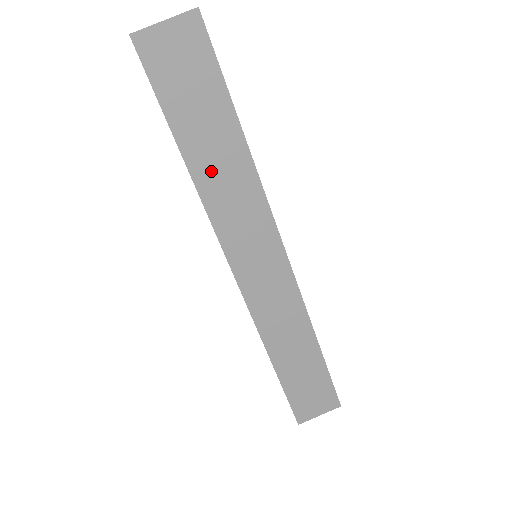
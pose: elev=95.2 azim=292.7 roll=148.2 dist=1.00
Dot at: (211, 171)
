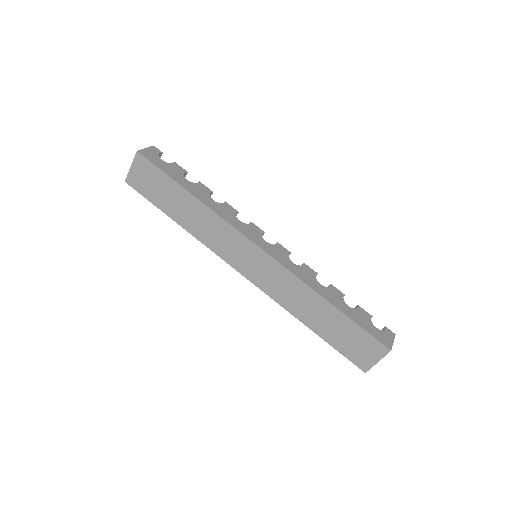
Dot at: (191, 222)
